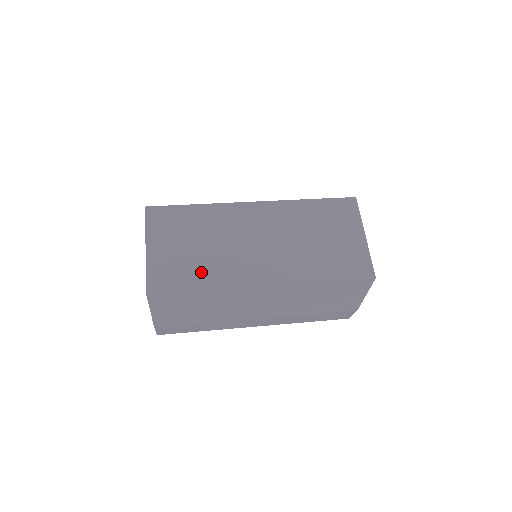
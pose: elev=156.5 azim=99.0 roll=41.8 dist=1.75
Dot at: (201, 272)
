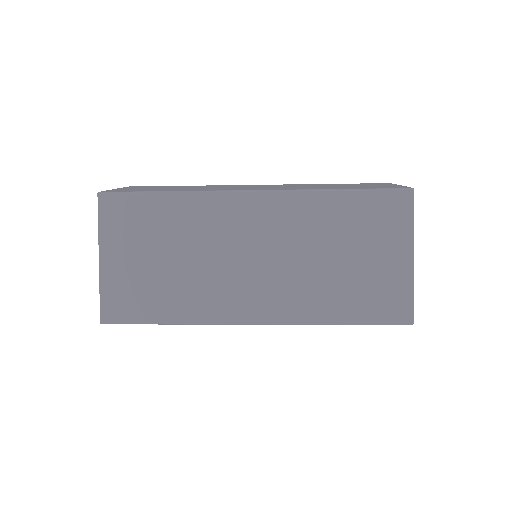
Dot at: (170, 298)
